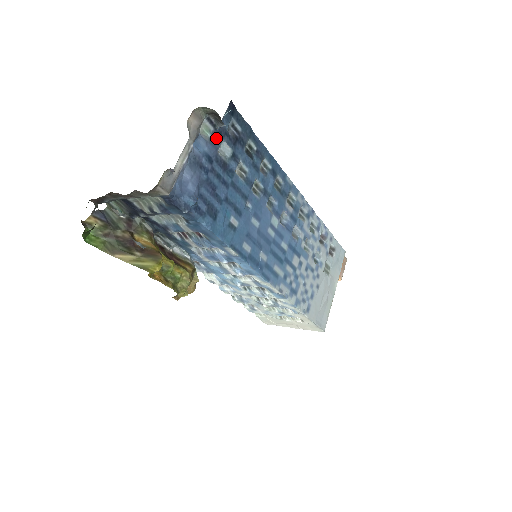
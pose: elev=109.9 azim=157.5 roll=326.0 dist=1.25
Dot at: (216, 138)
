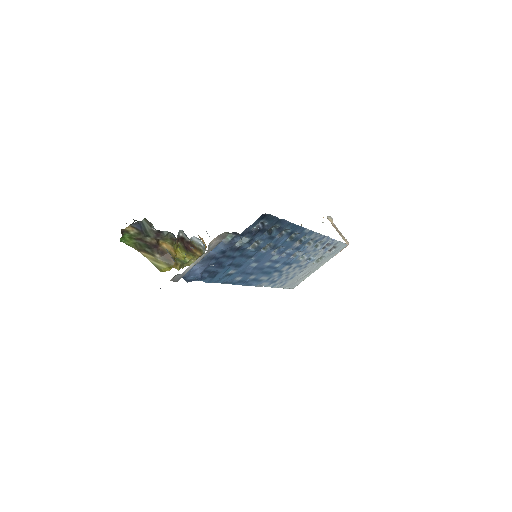
Dot at: (236, 238)
